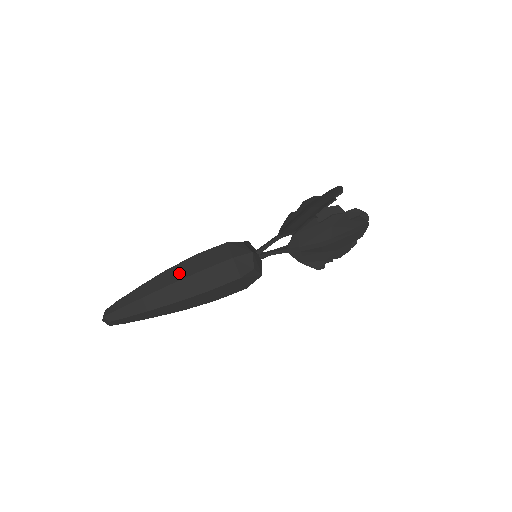
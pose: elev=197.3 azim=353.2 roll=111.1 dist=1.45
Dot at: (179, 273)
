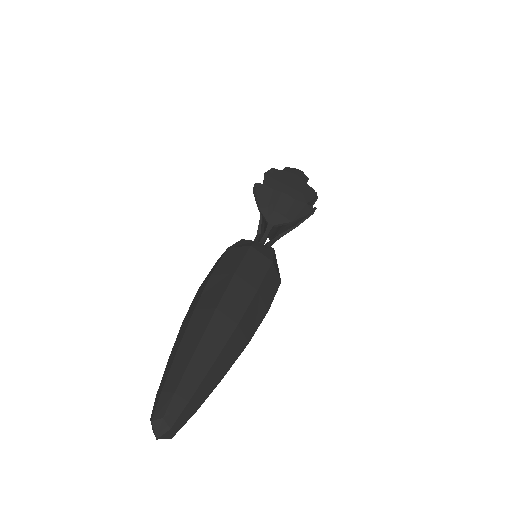
Dot at: (195, 302)
